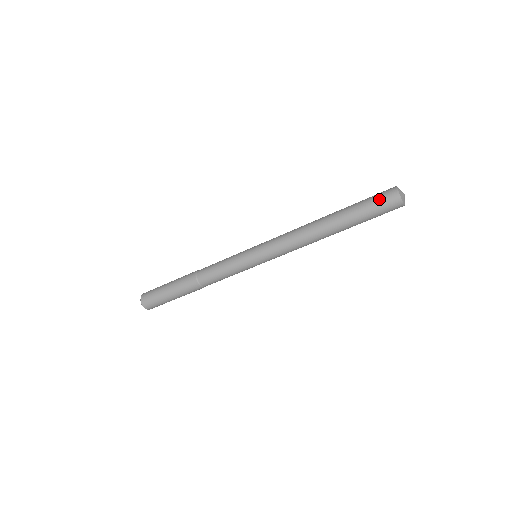
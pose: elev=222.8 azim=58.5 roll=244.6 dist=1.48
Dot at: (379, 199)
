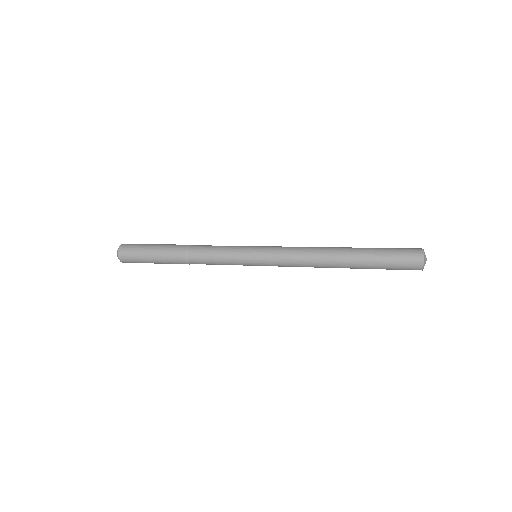
Dot at: (402, 265)
